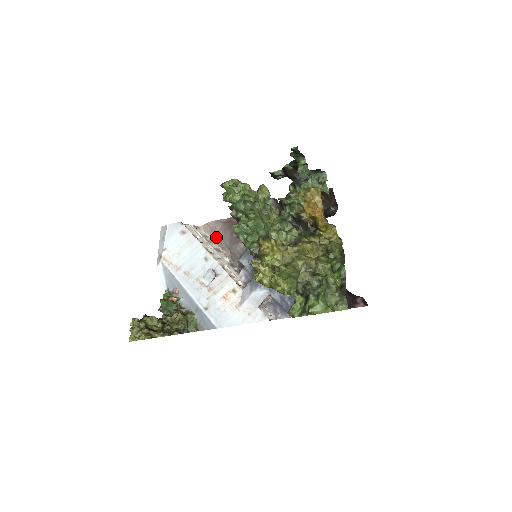
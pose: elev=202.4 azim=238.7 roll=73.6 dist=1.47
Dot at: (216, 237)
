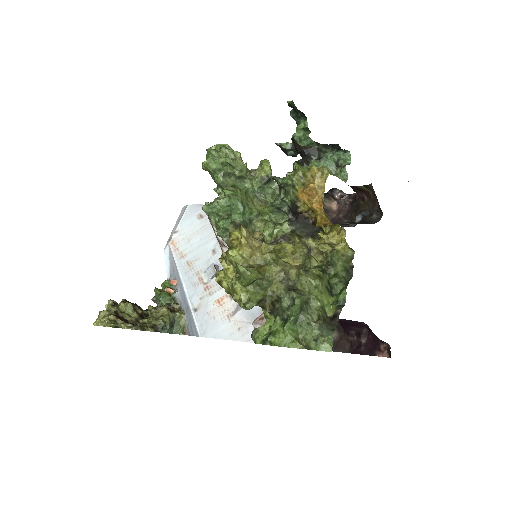
Dot at: occluded
